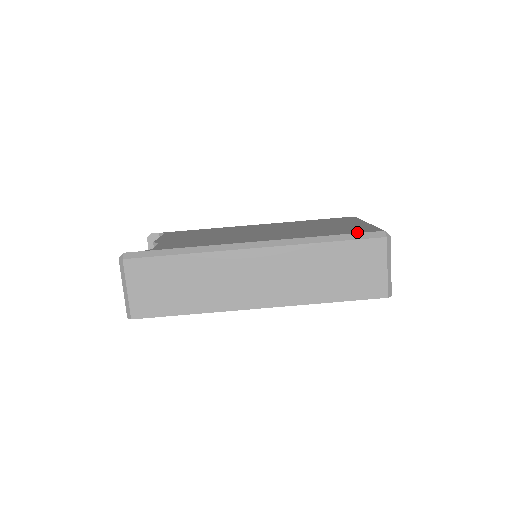
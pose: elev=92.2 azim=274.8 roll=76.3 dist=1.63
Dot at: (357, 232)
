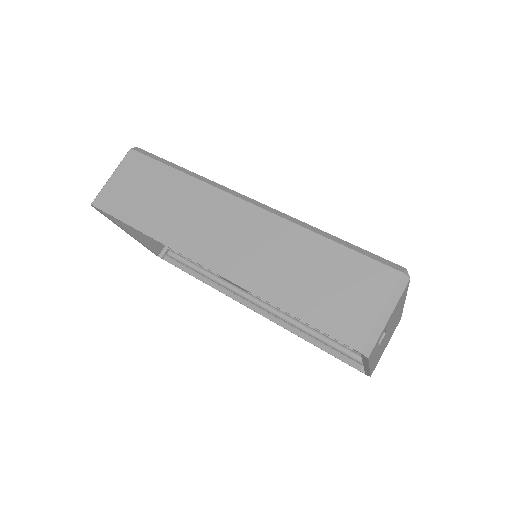
Dot at: (371, 253)
